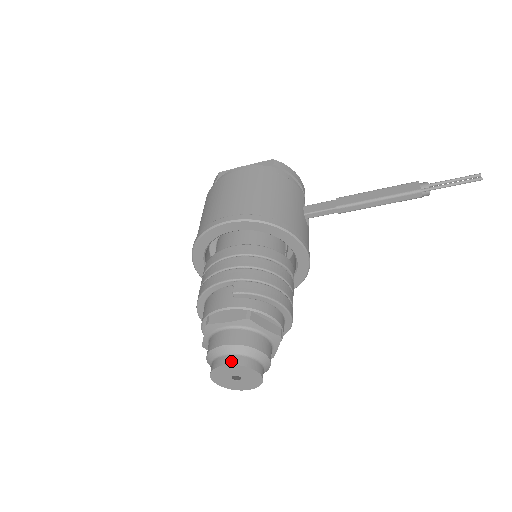
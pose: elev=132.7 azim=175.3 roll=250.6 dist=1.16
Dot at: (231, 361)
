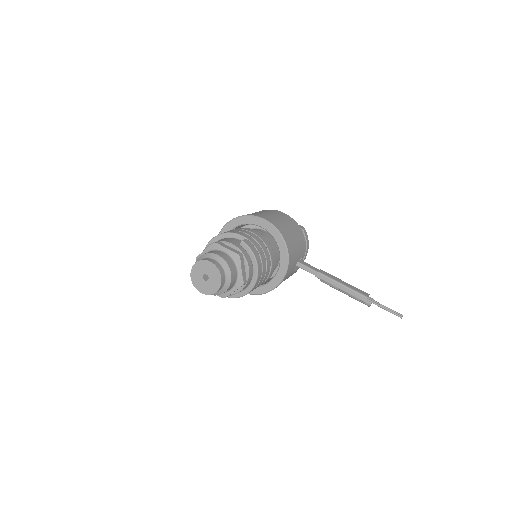
Dot at: (215, 263)
